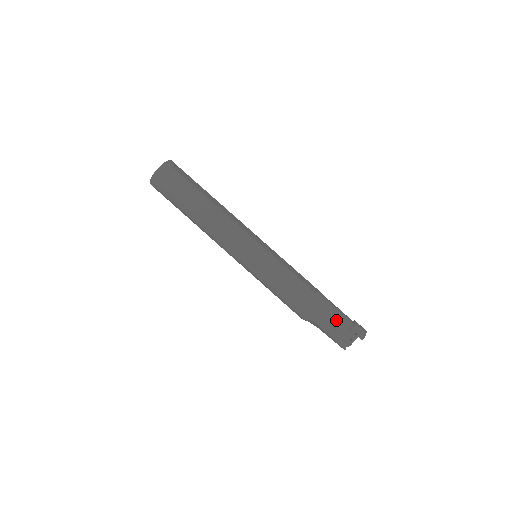
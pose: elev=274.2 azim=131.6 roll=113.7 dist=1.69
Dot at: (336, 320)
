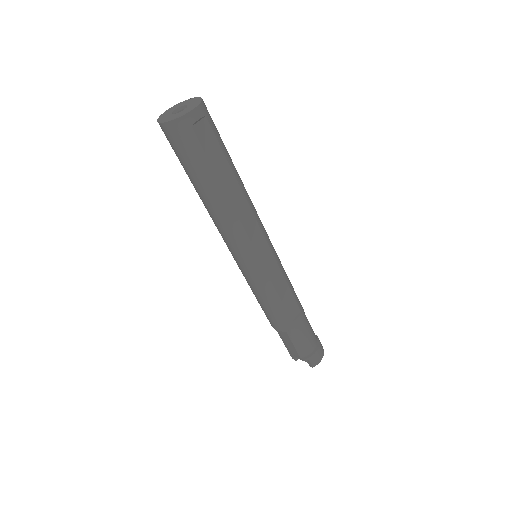
Dot at: (296, 347)
